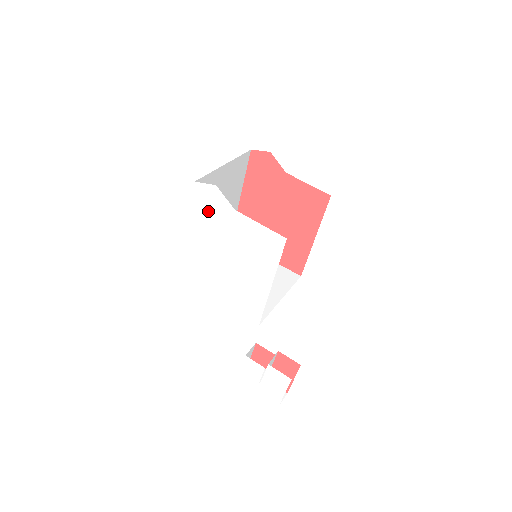
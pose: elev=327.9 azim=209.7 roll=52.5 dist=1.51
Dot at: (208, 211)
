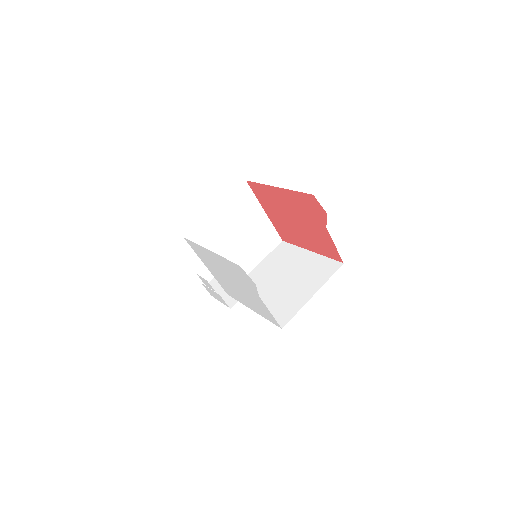
Dot at: (237, 273)
